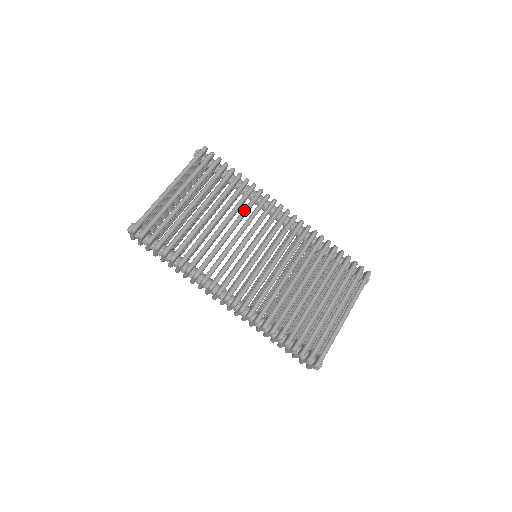
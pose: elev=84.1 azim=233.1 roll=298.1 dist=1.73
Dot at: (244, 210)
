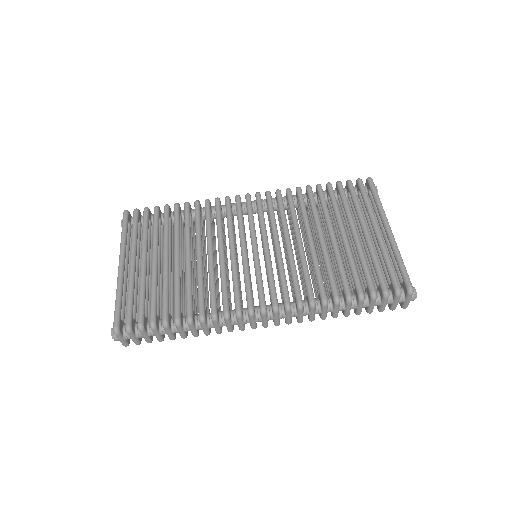
Dot at: (206, 227)
